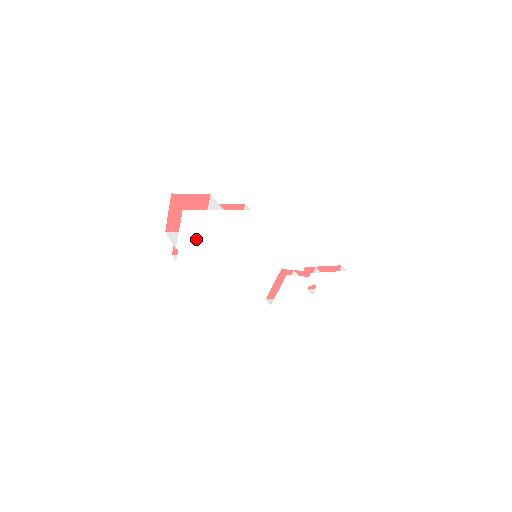
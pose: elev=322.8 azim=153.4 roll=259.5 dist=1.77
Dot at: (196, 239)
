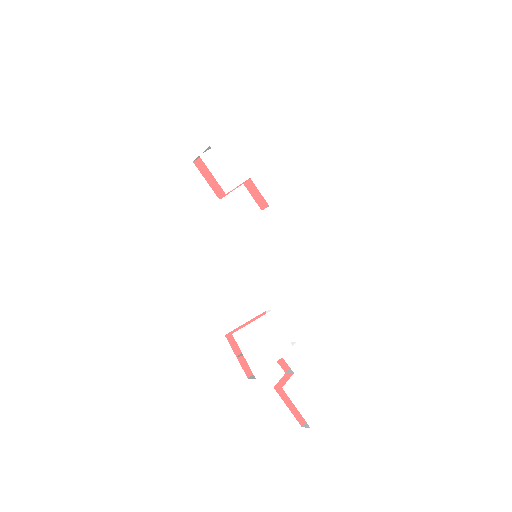
Dot at: (231, 159)
